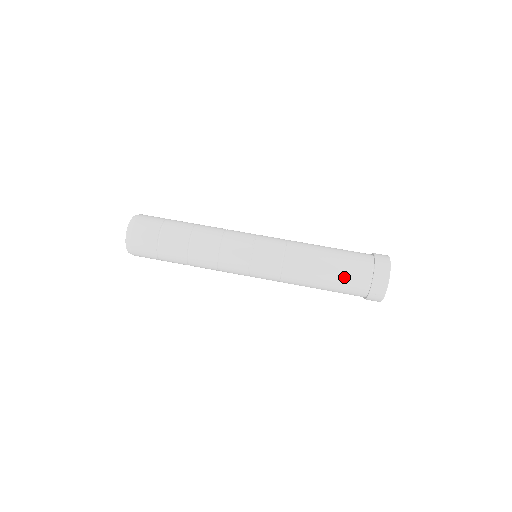
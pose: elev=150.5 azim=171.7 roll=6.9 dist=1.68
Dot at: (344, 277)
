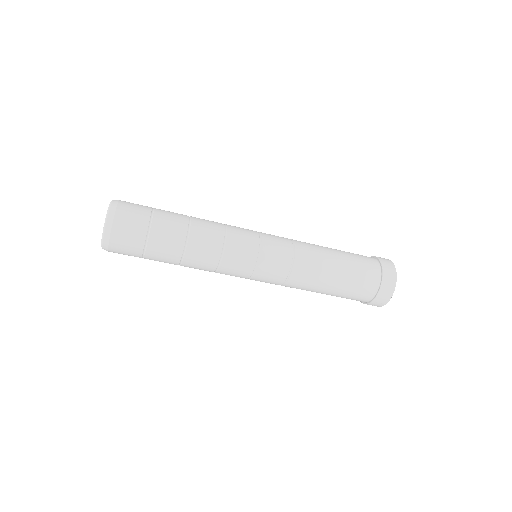
Dot at: (348, 293)
